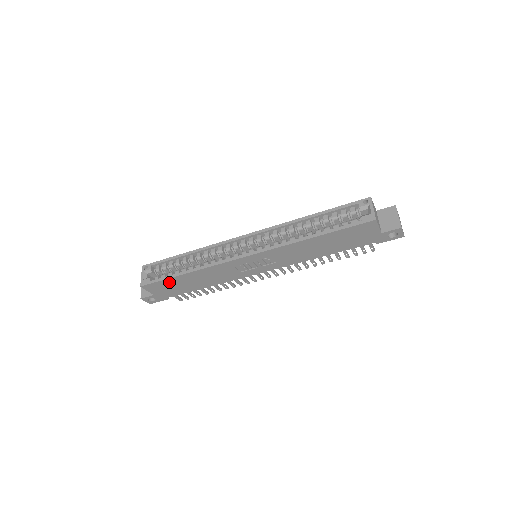
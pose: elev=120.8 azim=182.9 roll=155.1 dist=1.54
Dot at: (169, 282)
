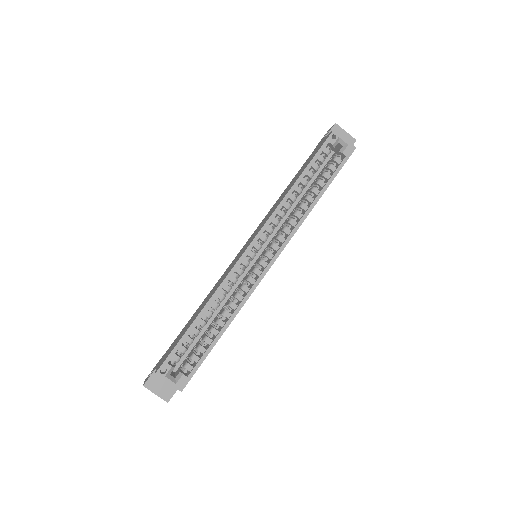
Dot at: occluded
